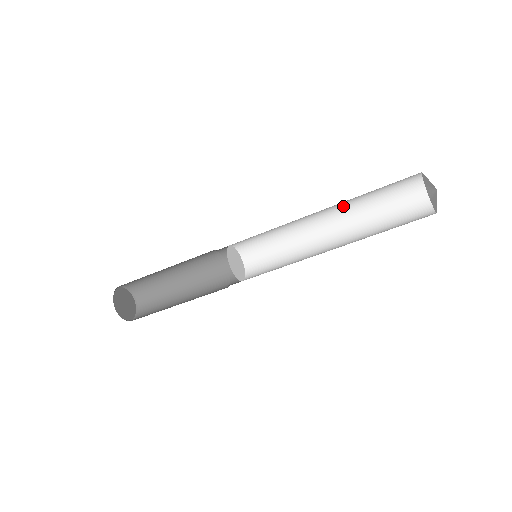
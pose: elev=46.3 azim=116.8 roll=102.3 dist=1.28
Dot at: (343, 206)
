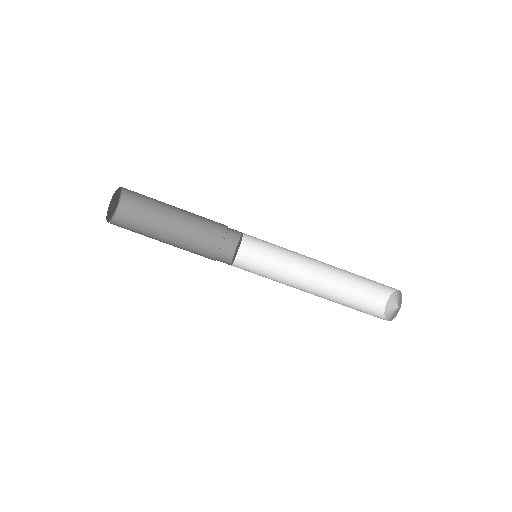
Dot at: (337, 270)
